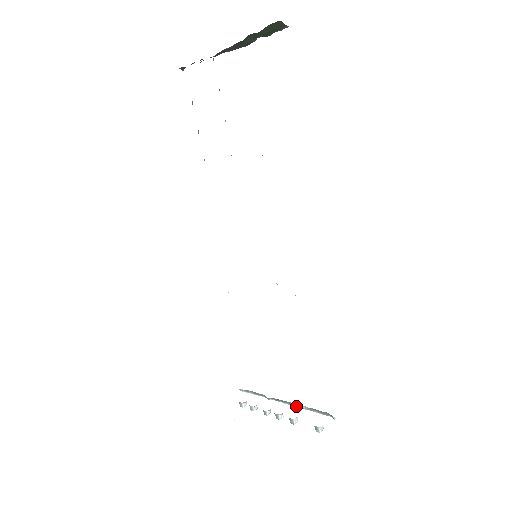
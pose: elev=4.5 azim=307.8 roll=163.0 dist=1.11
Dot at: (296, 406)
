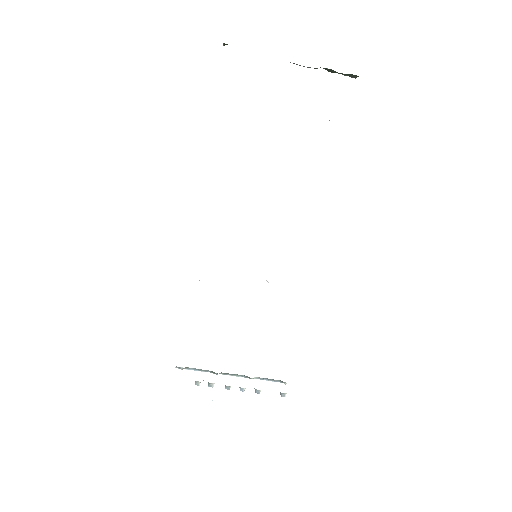
Dot at: (246, 377)
